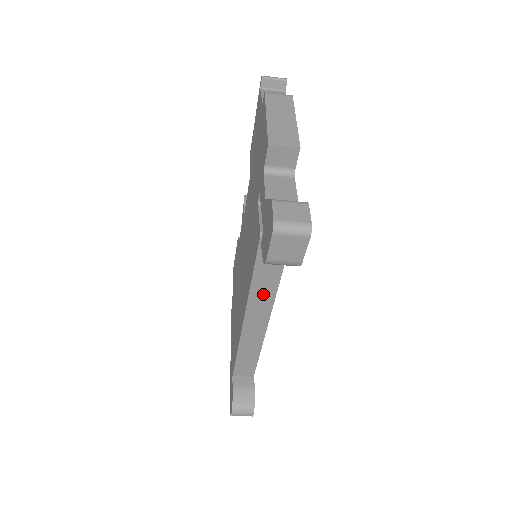
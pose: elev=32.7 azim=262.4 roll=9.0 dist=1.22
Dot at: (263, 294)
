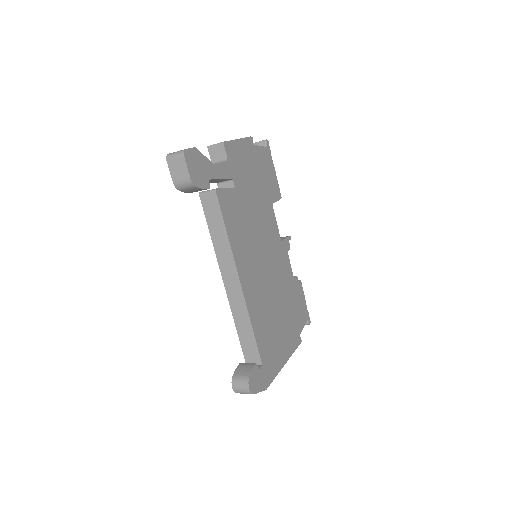
Dot at: (223, 249)
